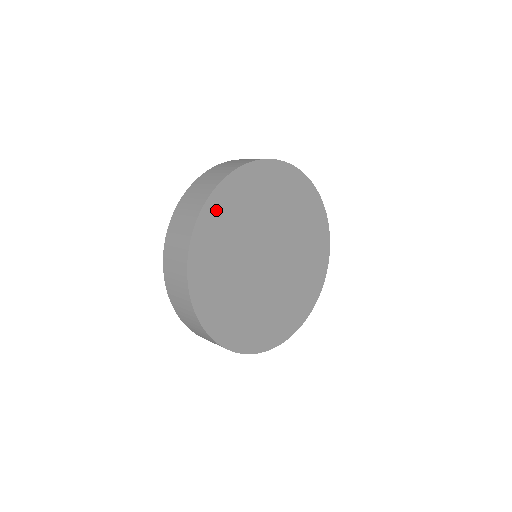
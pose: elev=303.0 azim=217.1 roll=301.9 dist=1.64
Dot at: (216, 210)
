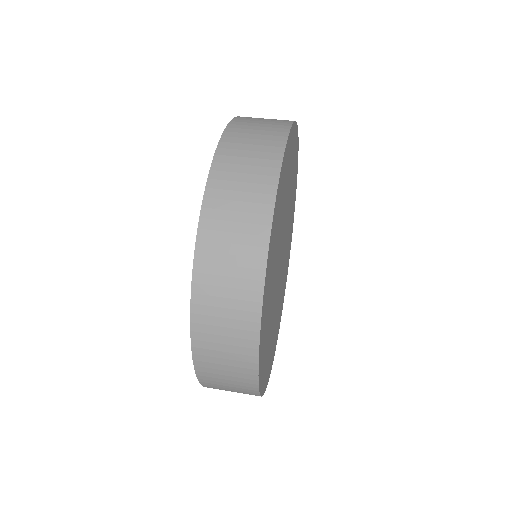
Dot at: (290, 146)
